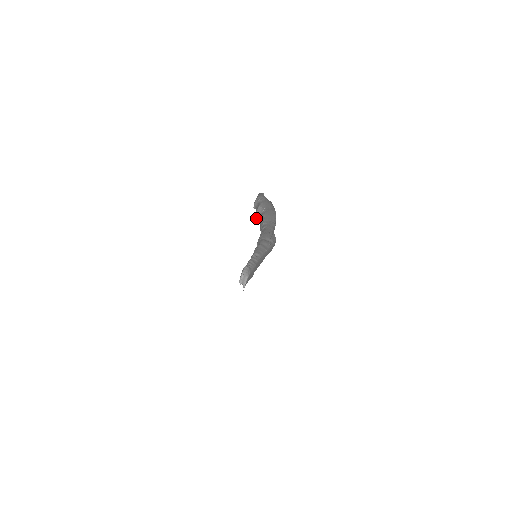
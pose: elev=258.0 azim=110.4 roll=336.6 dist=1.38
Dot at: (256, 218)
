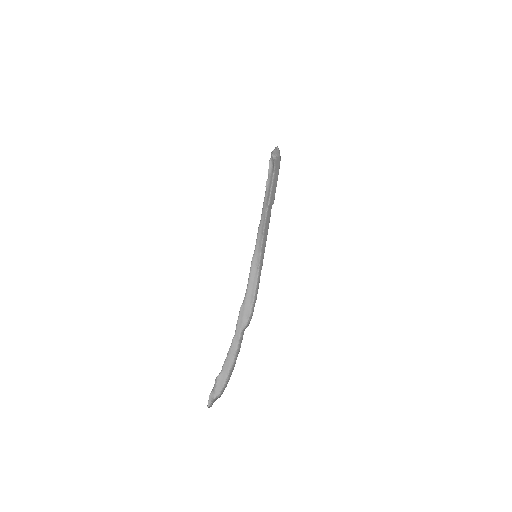
Dot at: (217, 376)
